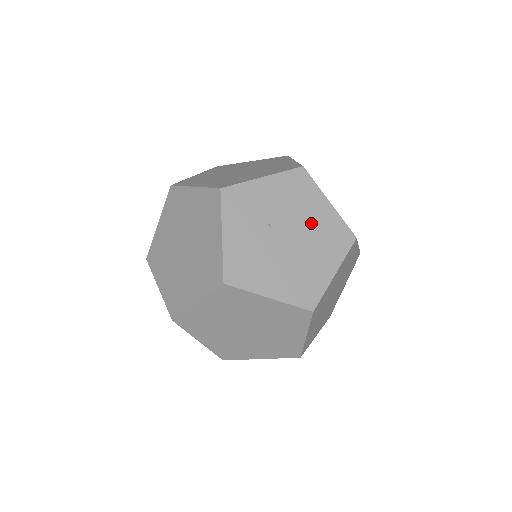
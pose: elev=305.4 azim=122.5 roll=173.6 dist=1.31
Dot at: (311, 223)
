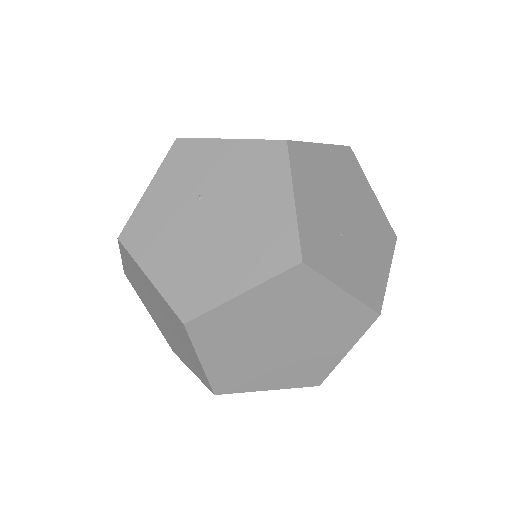
Dot at: (251, 215)
